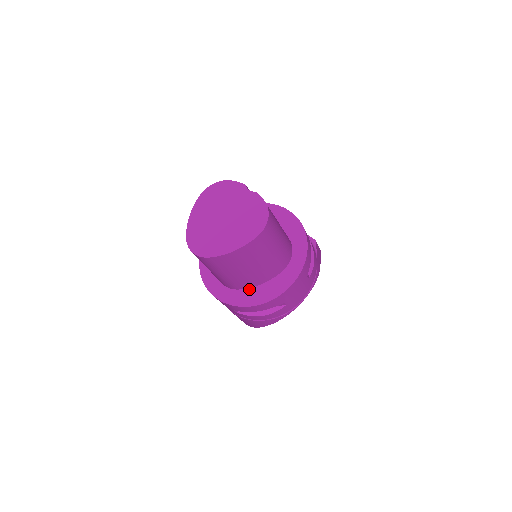
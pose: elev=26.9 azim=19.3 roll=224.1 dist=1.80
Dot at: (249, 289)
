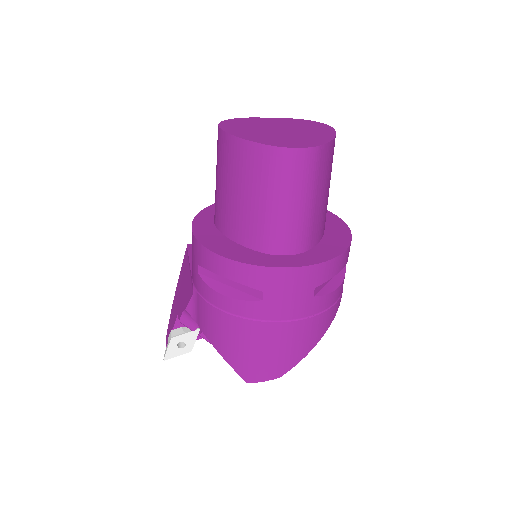
Dot at: (319, 244)
